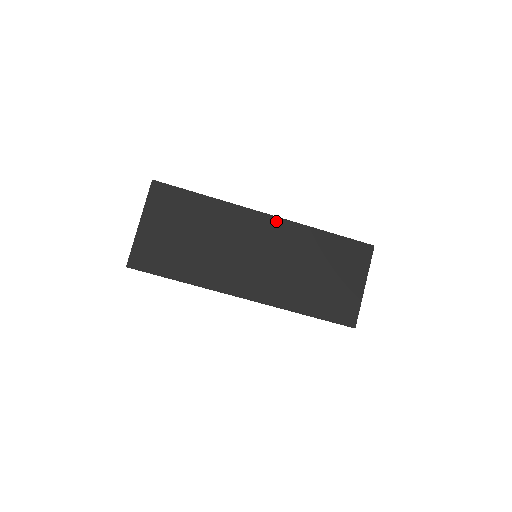
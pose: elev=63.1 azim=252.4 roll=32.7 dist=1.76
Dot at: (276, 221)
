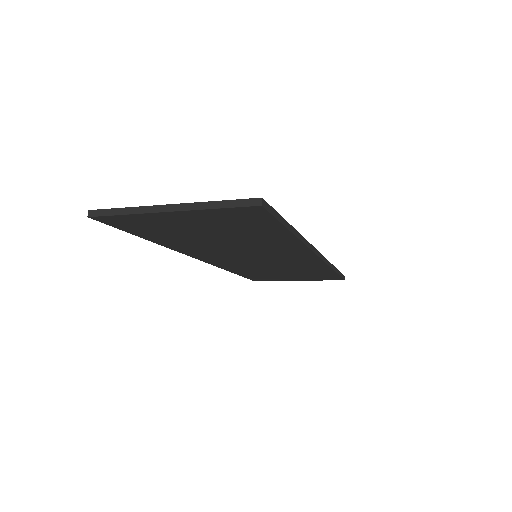
Dot at: (315, 260)
